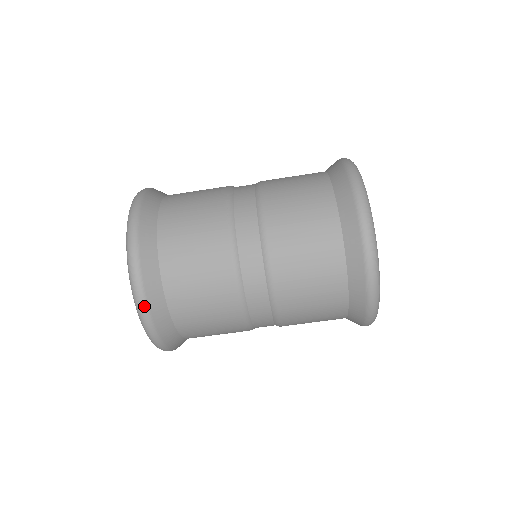
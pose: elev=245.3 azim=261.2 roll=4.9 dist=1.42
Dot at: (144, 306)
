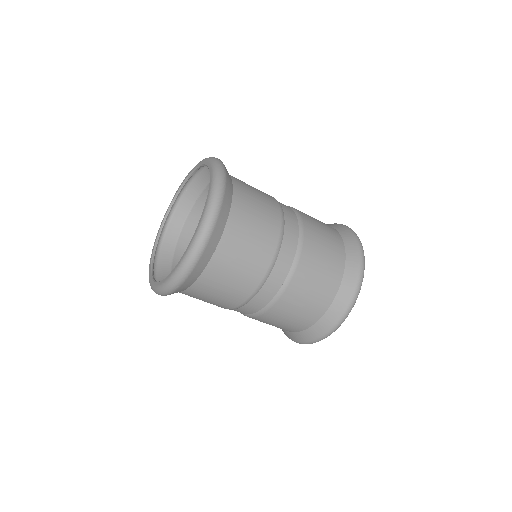
Dot at: (210, 232)
